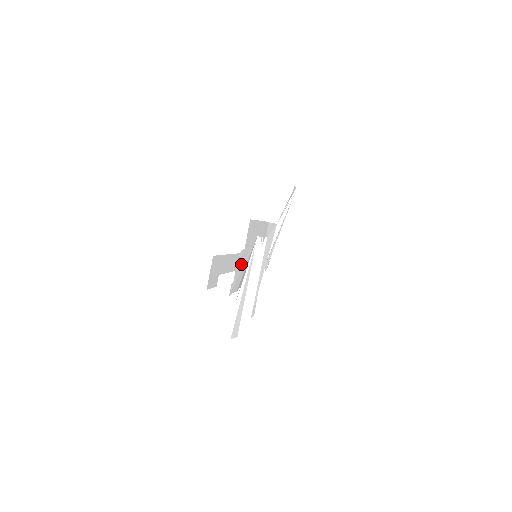
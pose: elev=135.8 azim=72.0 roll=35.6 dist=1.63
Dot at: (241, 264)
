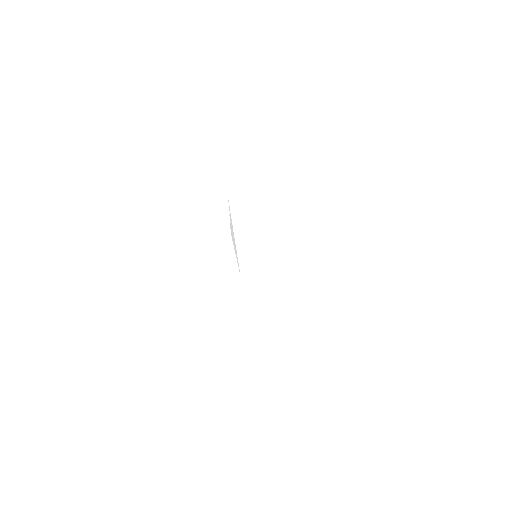
Dot at: occluded
